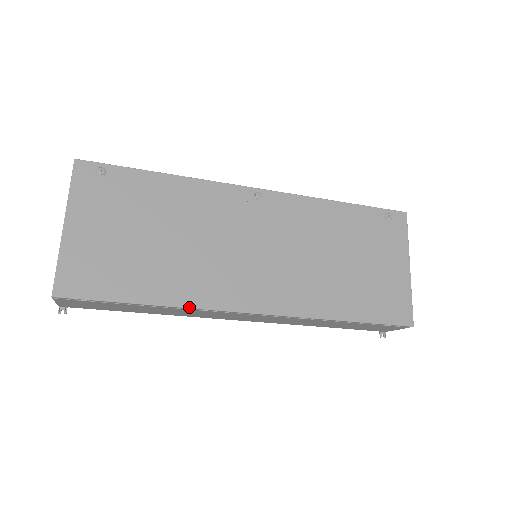
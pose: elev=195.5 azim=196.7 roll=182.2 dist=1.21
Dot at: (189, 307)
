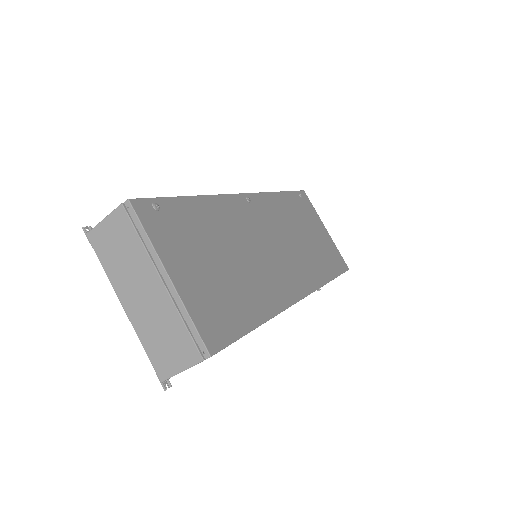
Dot at: (279, 313)
